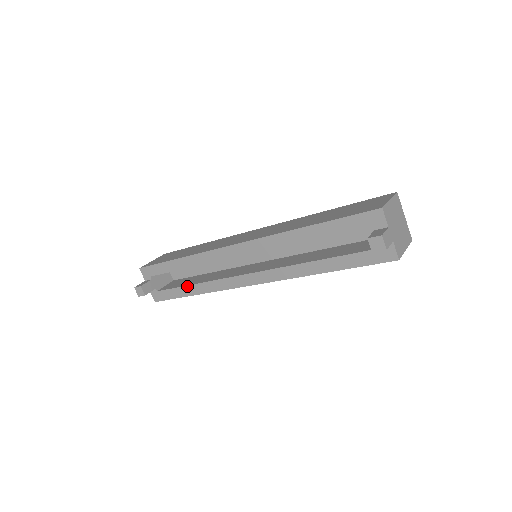
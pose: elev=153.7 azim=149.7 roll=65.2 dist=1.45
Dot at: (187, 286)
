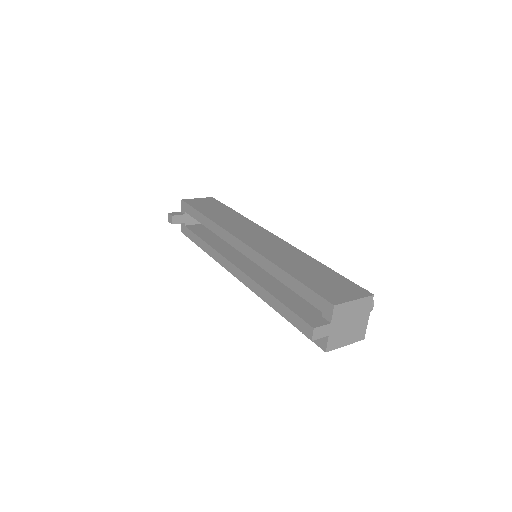
Dot at: (201, 240)
